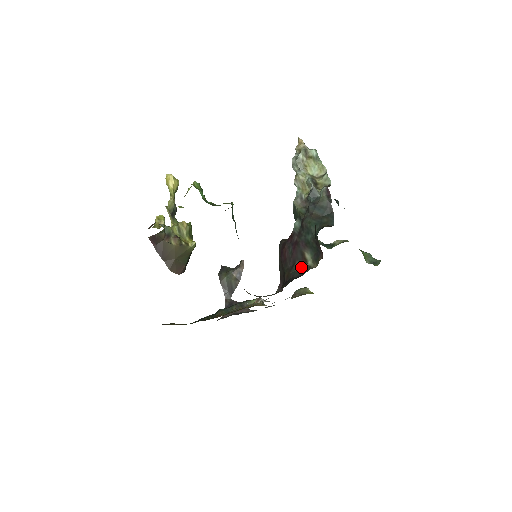
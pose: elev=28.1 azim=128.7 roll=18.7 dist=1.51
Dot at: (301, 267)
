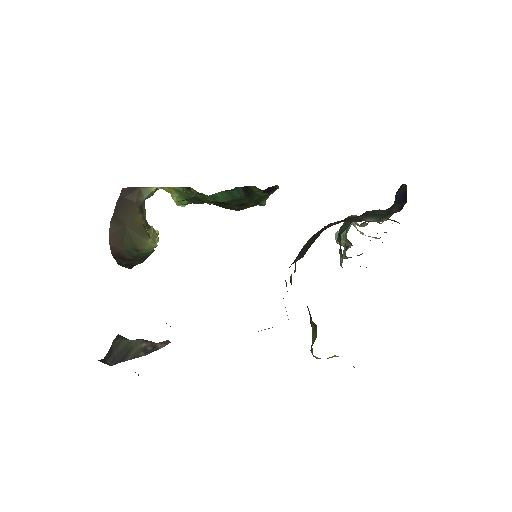
Dot at: occluded
